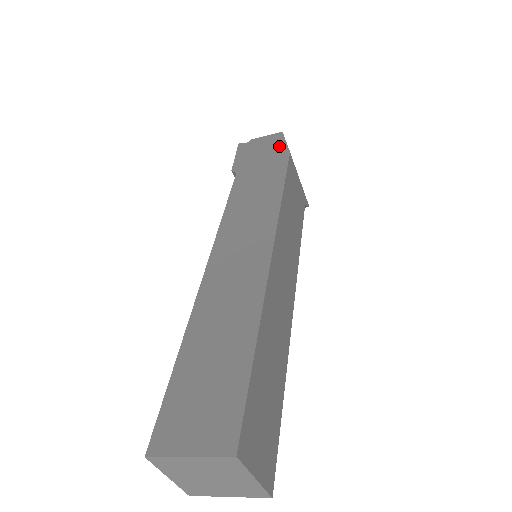
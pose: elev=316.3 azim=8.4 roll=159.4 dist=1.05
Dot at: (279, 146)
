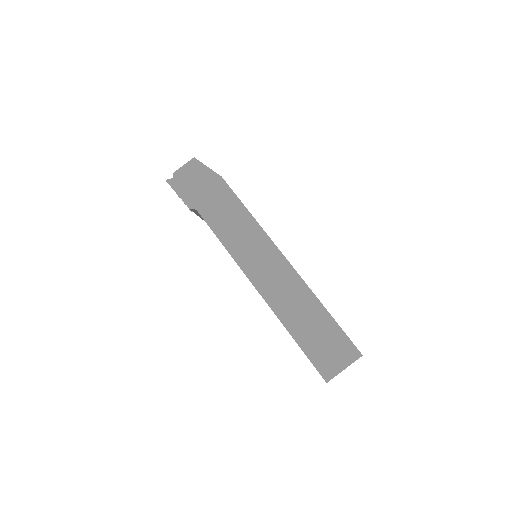
Dot at: (207, 173)
